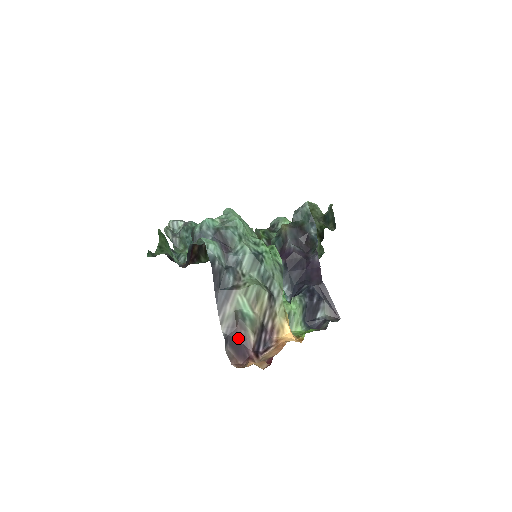
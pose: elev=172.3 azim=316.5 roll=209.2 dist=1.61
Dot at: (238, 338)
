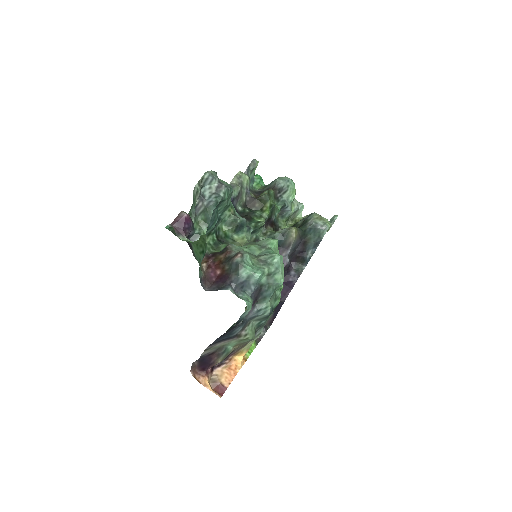
Dot at: (209, 360)
